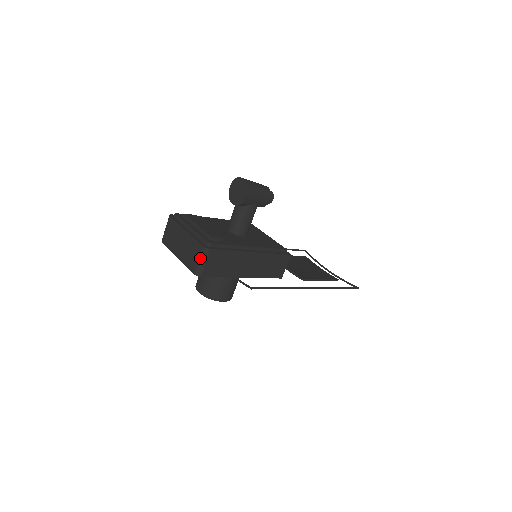
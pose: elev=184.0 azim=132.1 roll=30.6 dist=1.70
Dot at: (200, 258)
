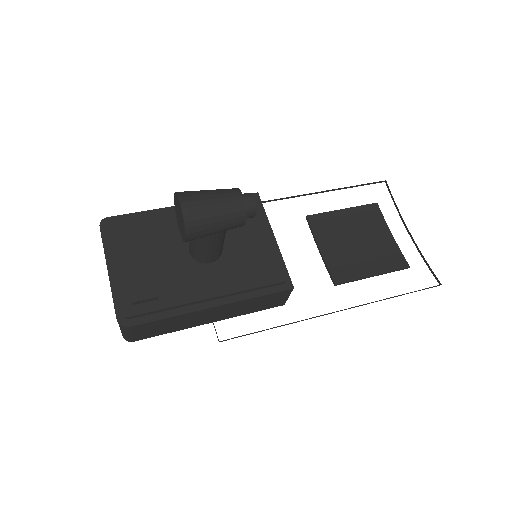
Dot at: (120, 329)
